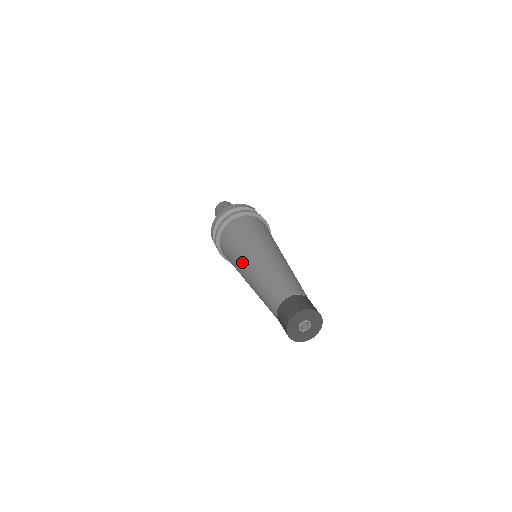
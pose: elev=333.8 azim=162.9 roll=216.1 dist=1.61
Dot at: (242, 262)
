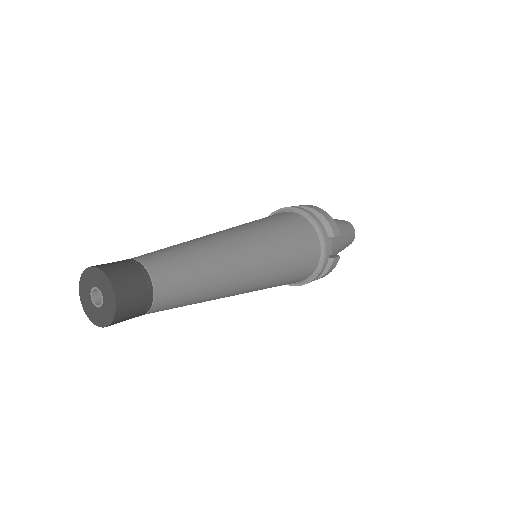
Dot at: occluded
